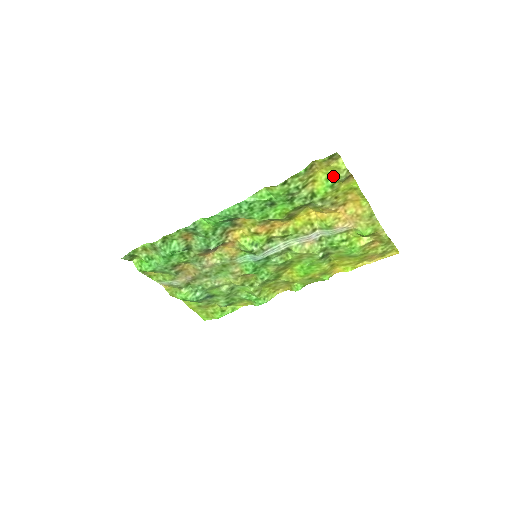
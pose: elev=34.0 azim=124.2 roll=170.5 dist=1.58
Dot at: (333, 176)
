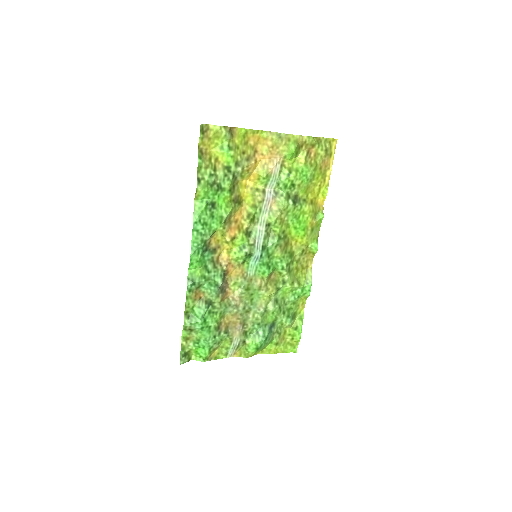
Dot at: (221, 142)
